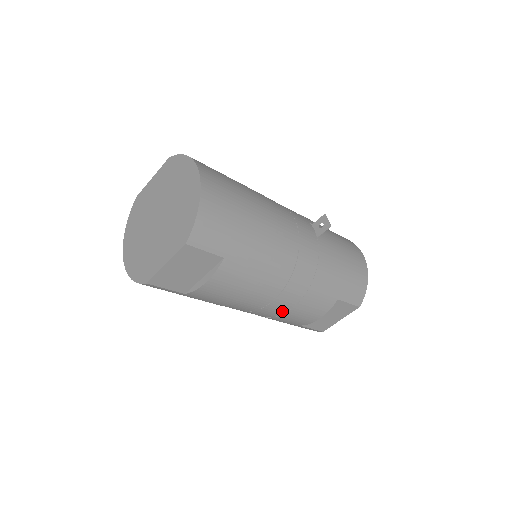
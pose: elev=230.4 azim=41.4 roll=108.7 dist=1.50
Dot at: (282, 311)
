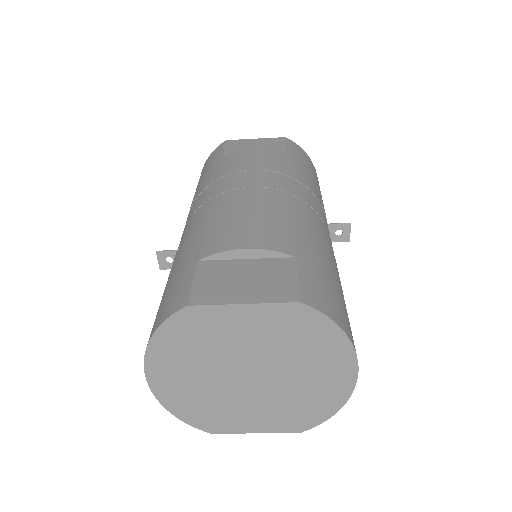
Dot at: occluded
